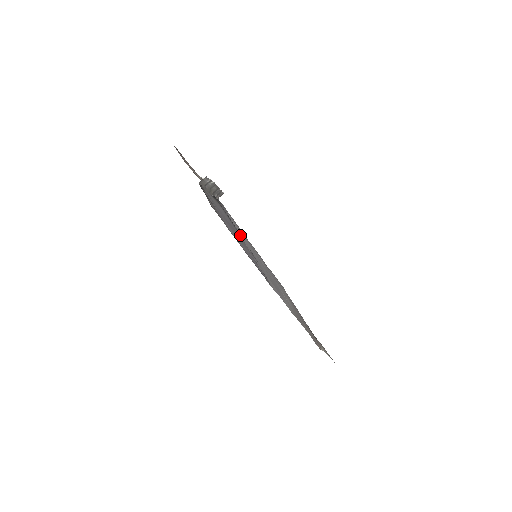
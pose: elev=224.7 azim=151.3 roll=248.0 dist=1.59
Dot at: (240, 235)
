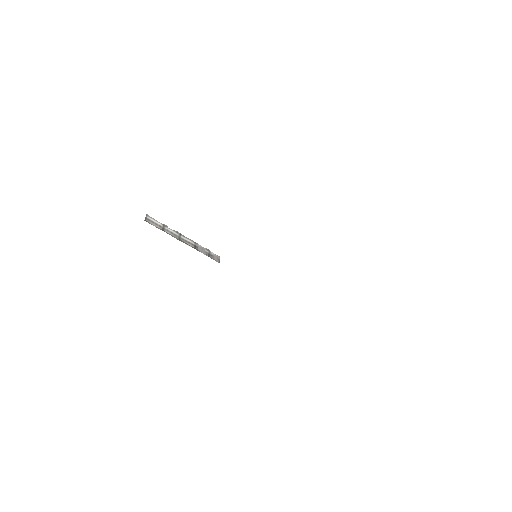
Dot at: occluded
